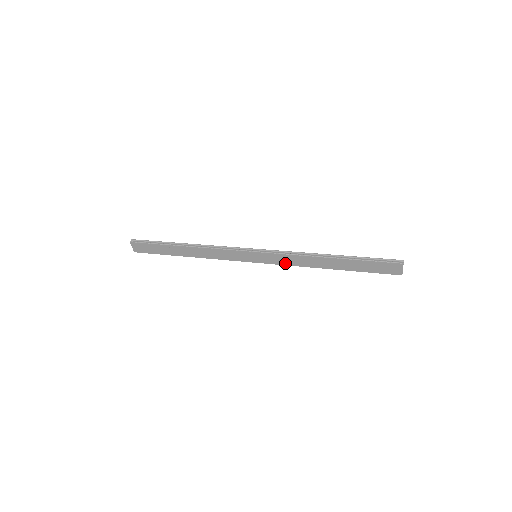
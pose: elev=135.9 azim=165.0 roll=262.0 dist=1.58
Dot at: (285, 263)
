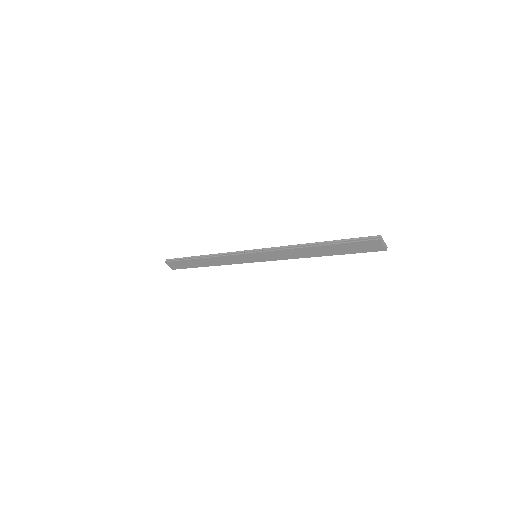
Dot at: (280, 258)
